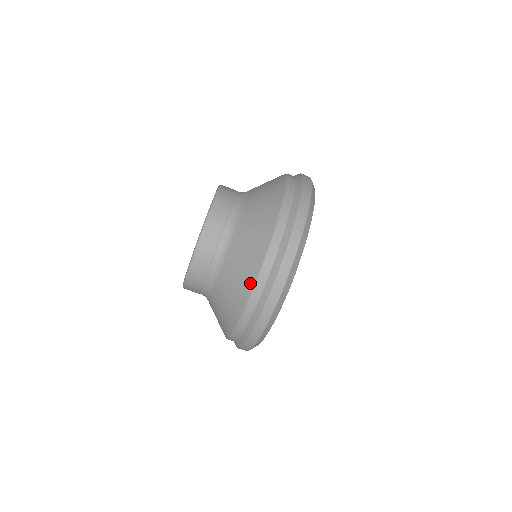
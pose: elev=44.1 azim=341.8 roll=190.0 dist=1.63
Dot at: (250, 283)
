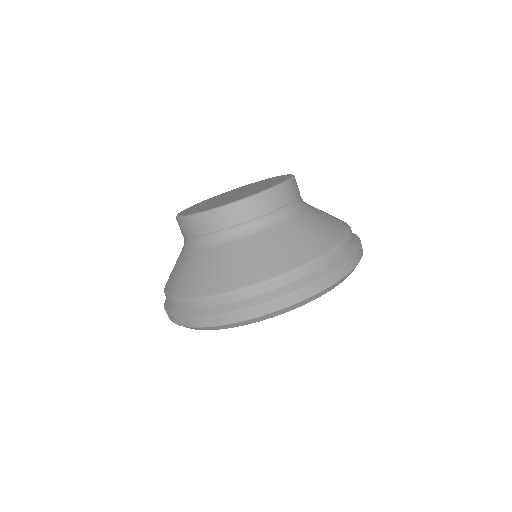
Dot at: (248, 280)
